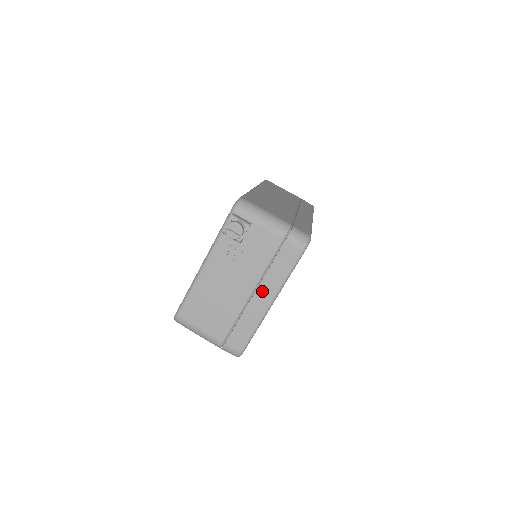
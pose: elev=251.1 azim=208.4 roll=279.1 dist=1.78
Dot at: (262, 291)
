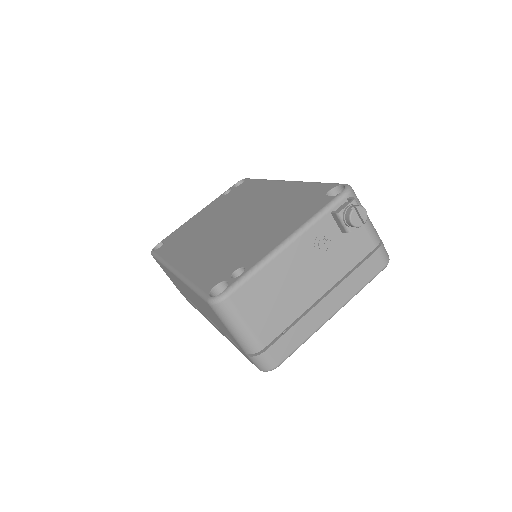
Dot at: (333, 297)
